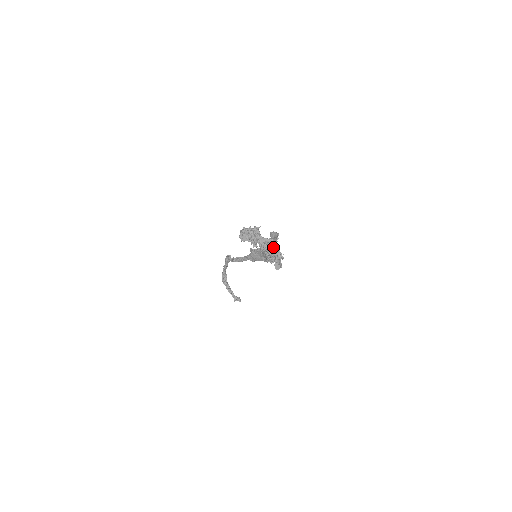
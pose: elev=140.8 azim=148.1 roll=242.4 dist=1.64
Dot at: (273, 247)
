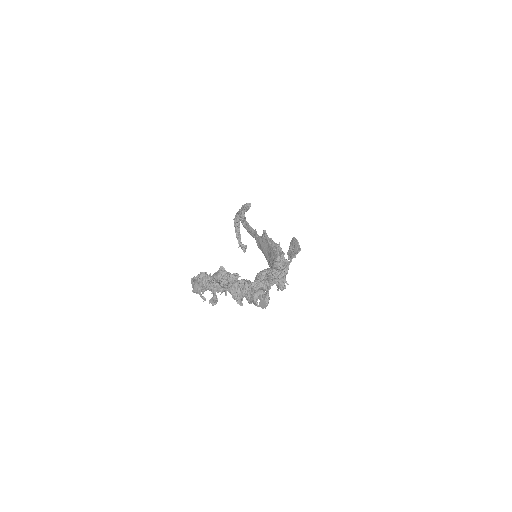
Dot at: (261, 290)
